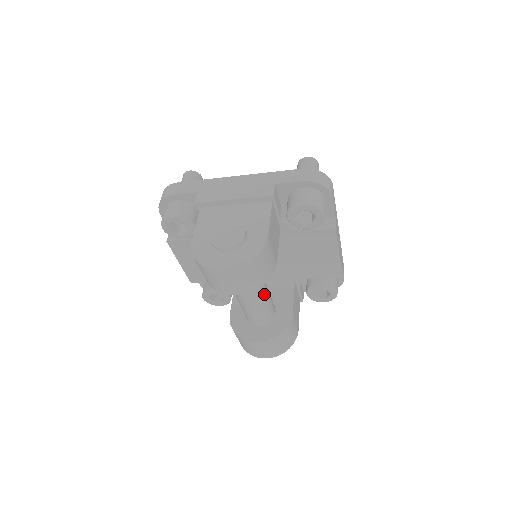
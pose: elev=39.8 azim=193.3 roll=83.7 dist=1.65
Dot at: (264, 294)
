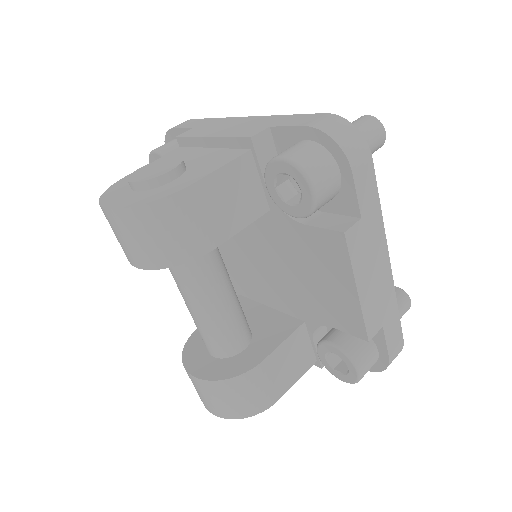
Dot at: (213, 302)
